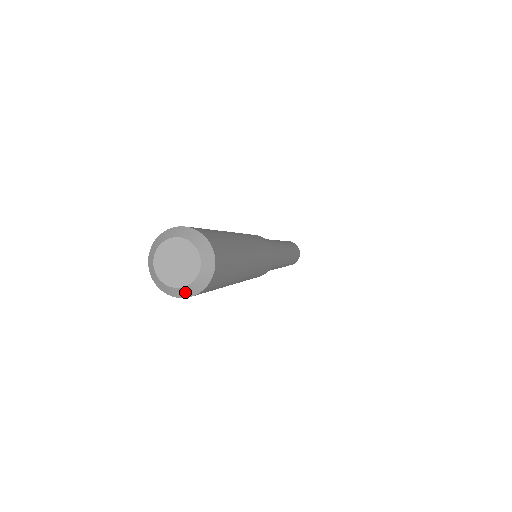
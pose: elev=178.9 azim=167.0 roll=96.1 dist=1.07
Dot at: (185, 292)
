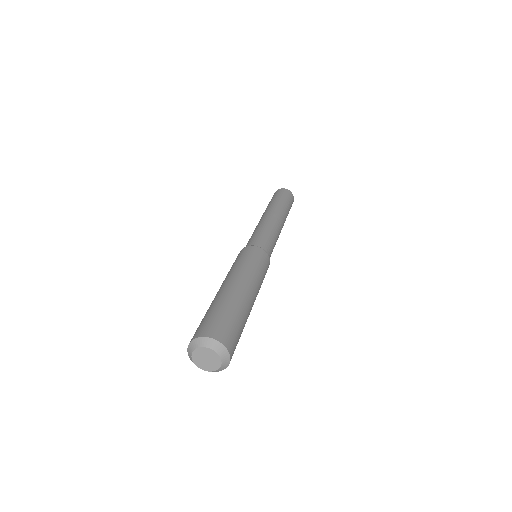
Dot at: (215, 371)
